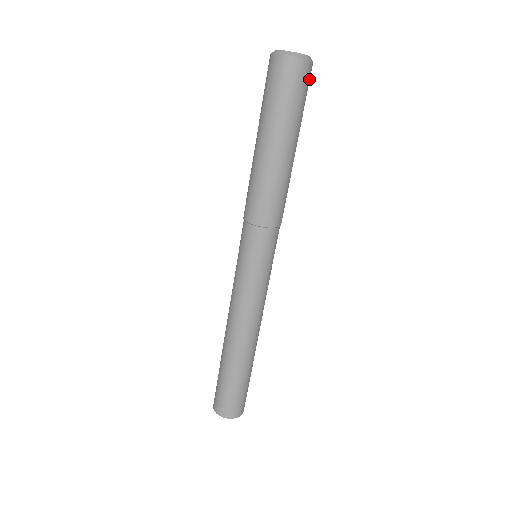
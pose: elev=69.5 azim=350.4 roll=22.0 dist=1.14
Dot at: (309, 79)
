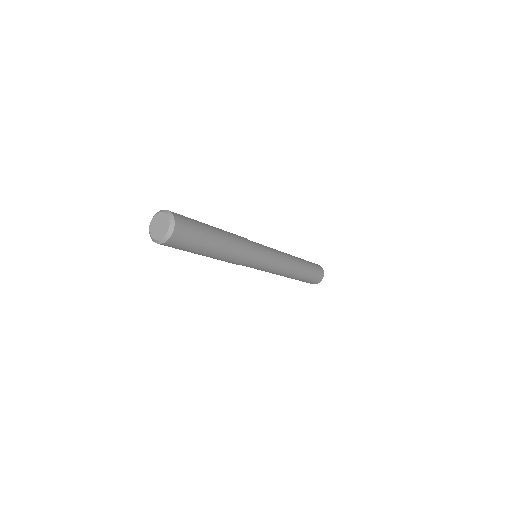
Dot at: (183, 225)
